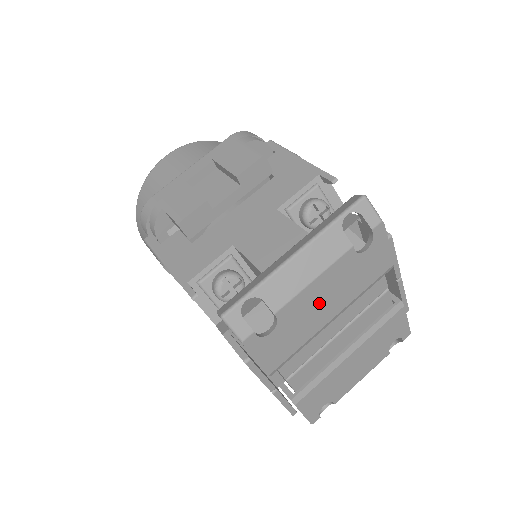
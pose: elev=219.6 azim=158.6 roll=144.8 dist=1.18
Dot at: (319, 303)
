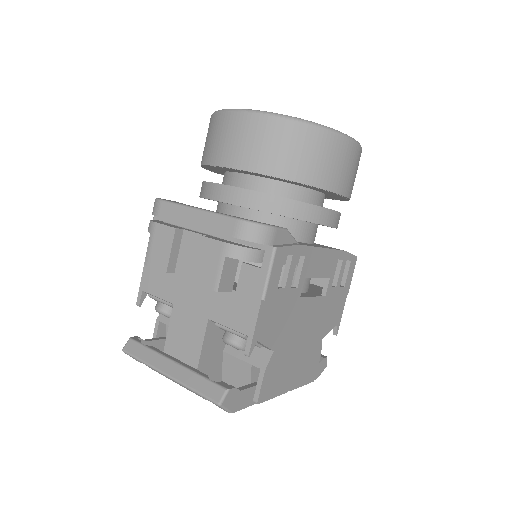
Dot at: occluded
